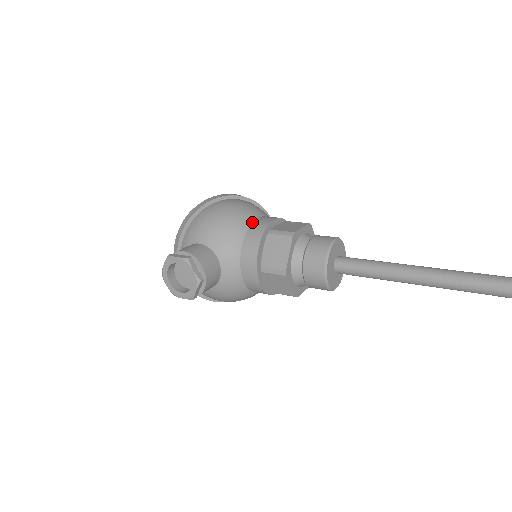
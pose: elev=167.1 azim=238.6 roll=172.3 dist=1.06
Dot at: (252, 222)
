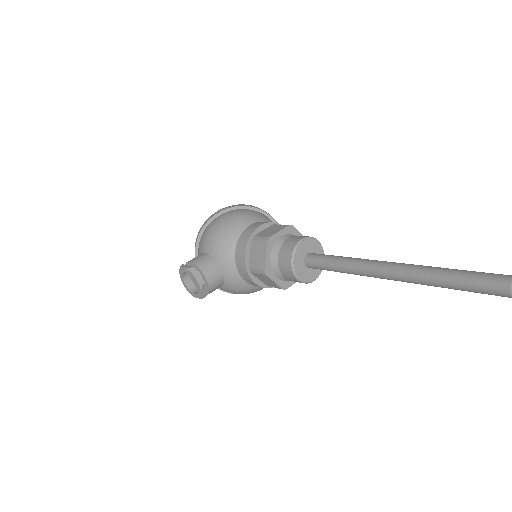
Dot at: (244, 230)
